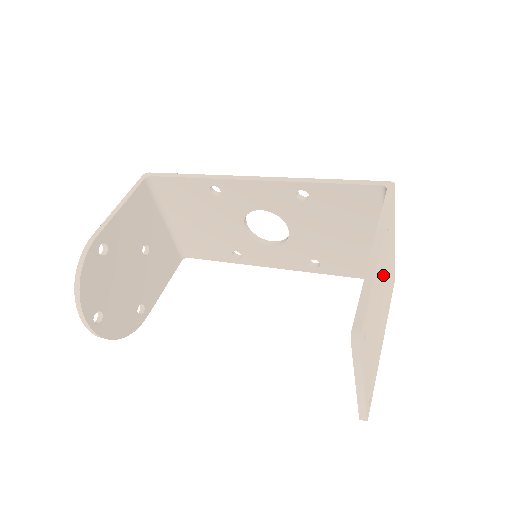
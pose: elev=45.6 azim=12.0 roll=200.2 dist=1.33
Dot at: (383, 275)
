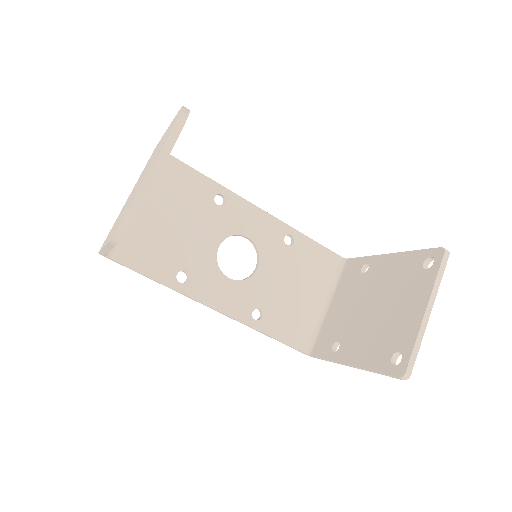
Dot at: occluded
